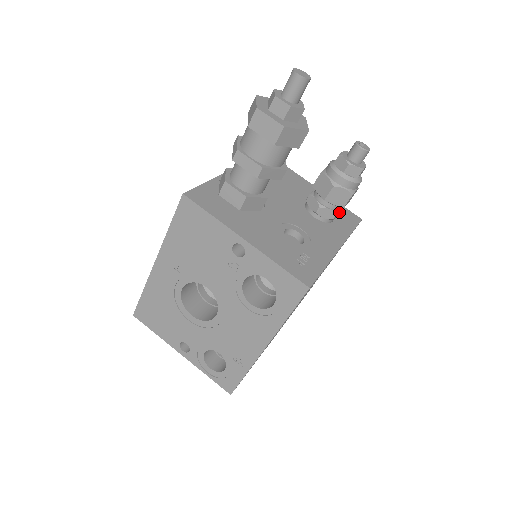
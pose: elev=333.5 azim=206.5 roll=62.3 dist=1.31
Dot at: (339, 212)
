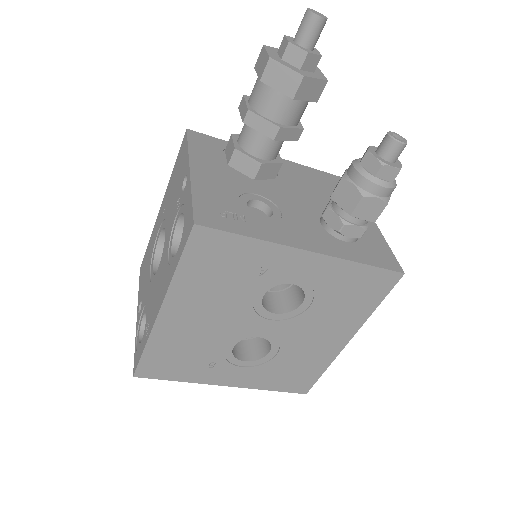
Dot at: (357, 232)
